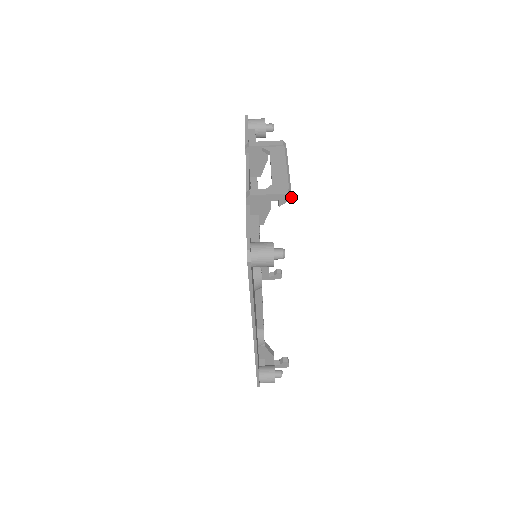
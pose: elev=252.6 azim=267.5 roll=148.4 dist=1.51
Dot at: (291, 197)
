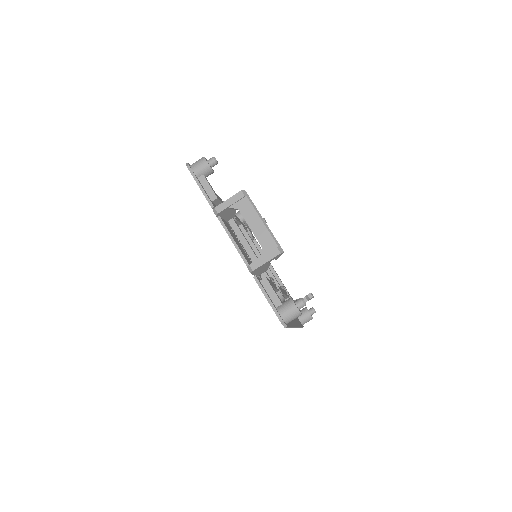
Dot at: (283, 252)
